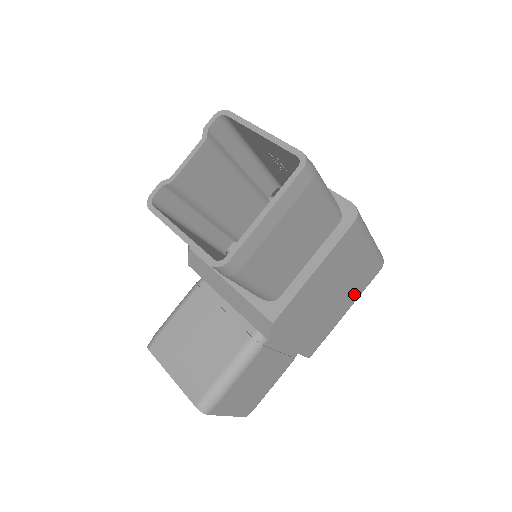
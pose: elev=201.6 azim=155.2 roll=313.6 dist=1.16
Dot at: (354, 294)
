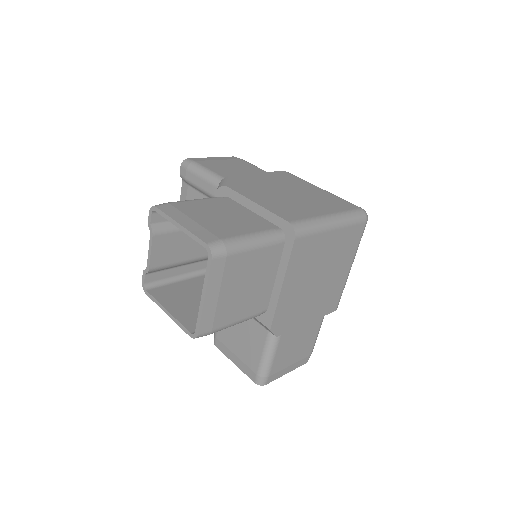
Dot at: (348, 256)
